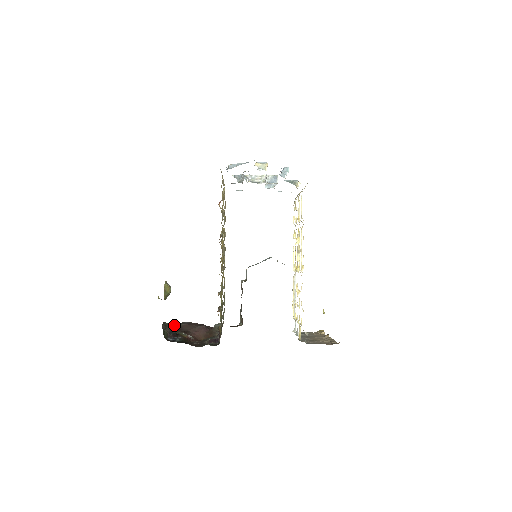
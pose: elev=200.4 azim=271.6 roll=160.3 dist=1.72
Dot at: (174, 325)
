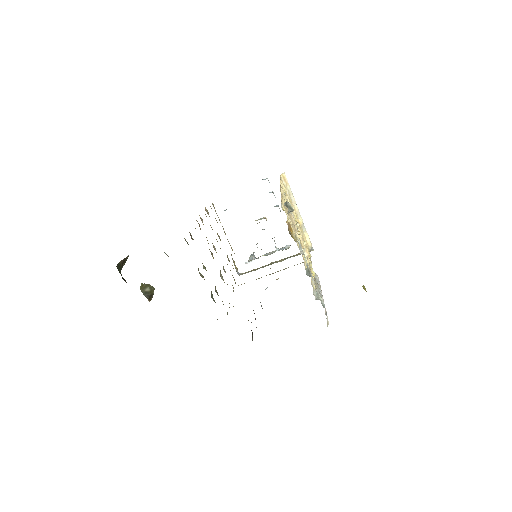
Dot at: occluded
